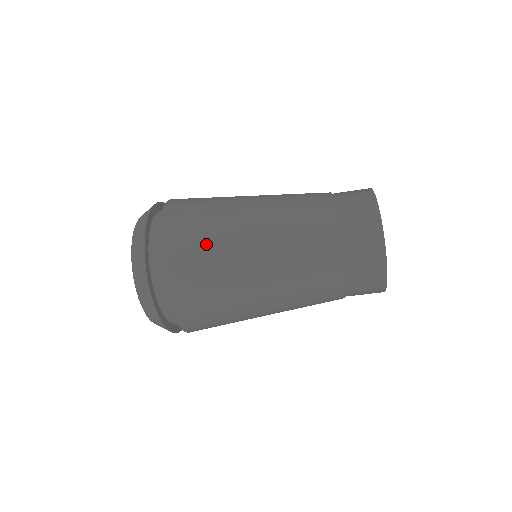
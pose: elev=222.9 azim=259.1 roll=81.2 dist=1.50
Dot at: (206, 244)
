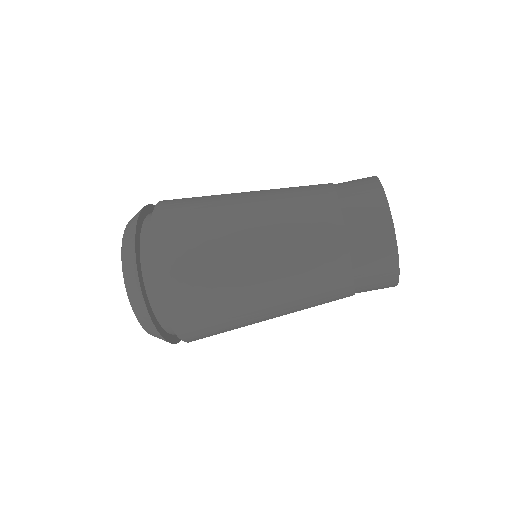
Dot at: (203, 199)
